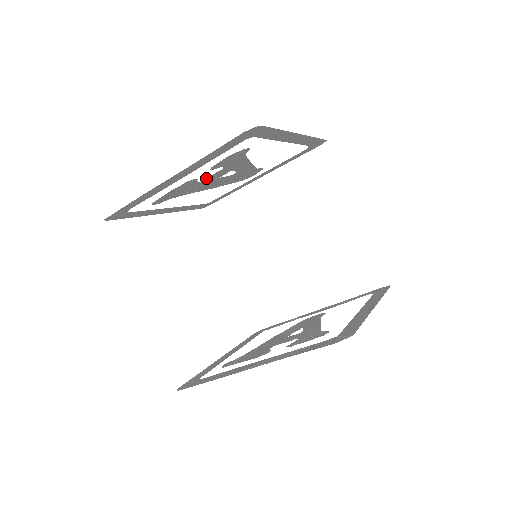
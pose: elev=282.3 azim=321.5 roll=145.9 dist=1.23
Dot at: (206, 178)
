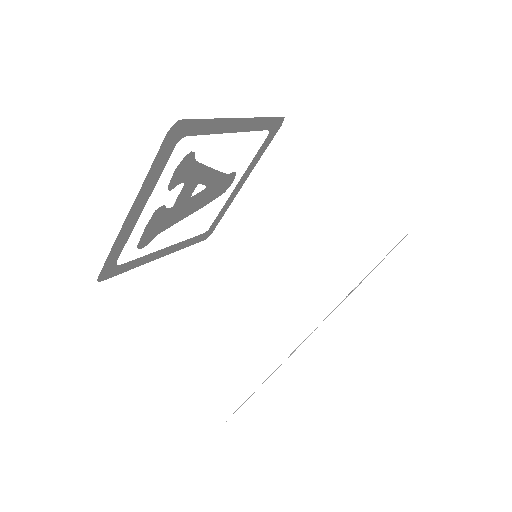
Dot at: (175, 202)
